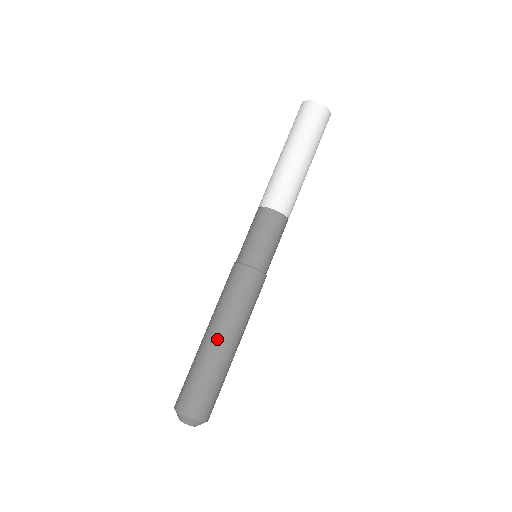
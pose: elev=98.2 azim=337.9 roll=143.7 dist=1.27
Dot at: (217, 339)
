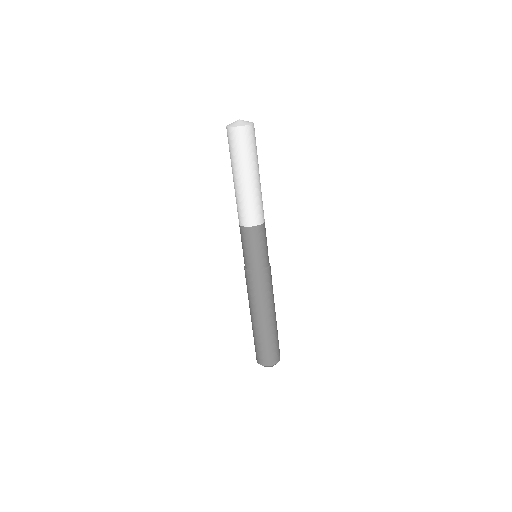
Dot at: (253, 319)
